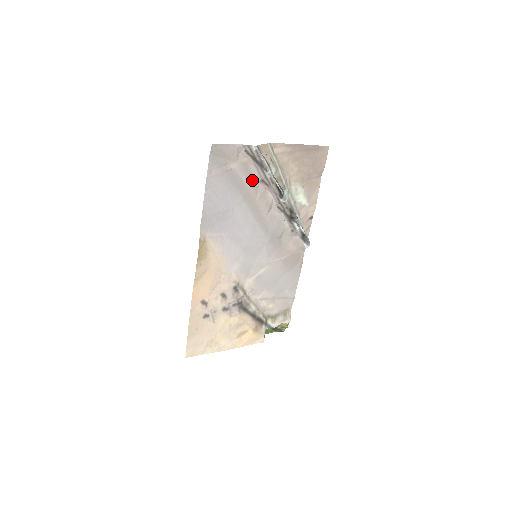
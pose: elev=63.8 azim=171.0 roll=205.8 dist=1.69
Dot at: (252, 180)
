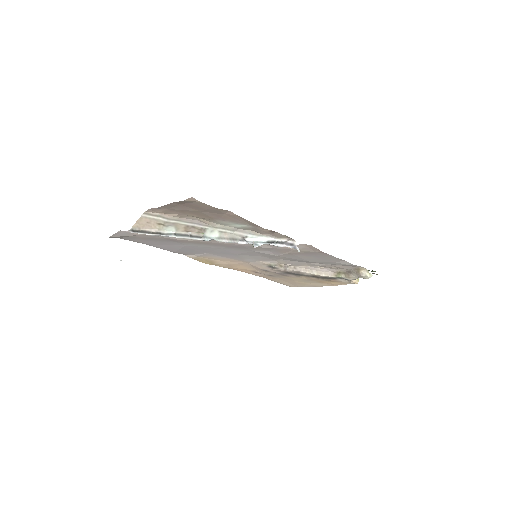
Dot at: occluded
